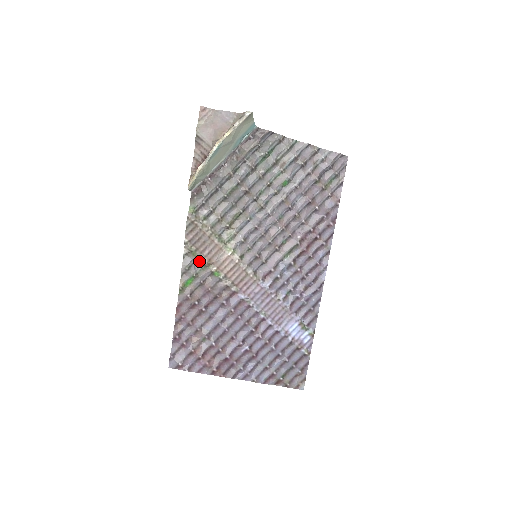
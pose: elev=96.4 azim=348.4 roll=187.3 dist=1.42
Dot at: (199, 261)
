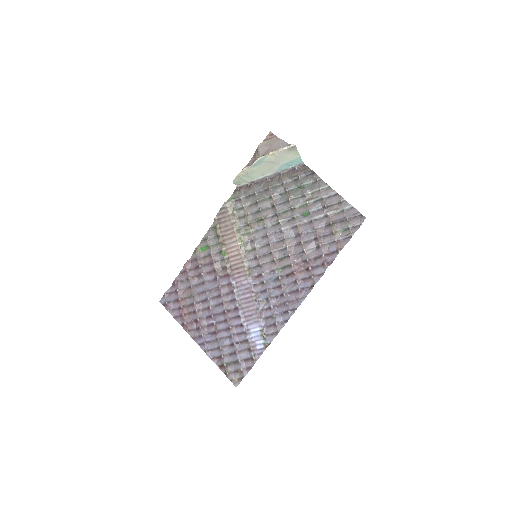
Dot at: (217, 238)
